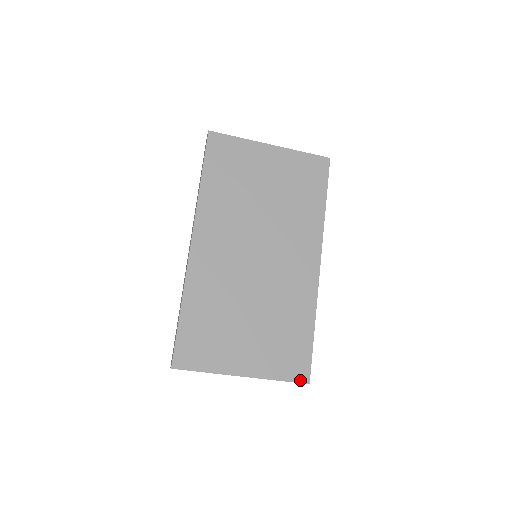
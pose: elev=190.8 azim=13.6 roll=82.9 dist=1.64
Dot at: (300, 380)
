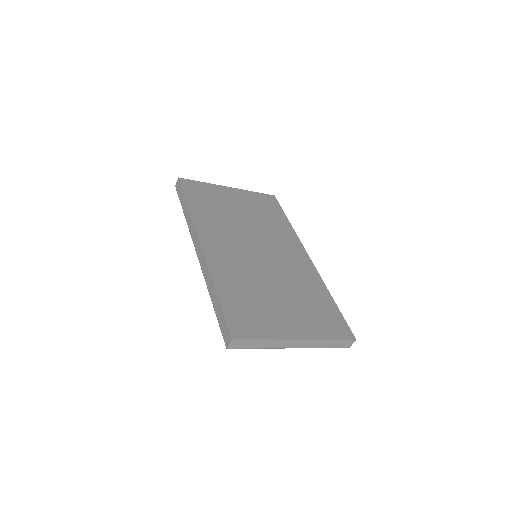
Dot at: (347, 337)
